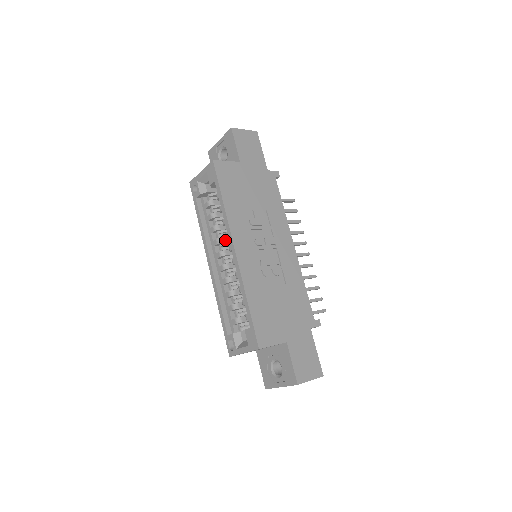
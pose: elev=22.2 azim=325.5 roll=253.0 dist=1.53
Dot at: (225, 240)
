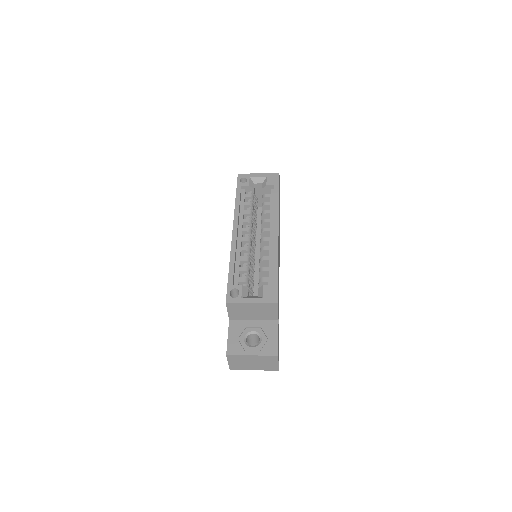
Dot at: (252, 225)
